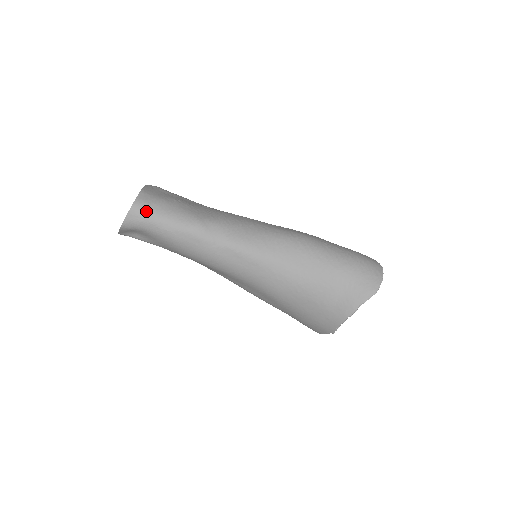
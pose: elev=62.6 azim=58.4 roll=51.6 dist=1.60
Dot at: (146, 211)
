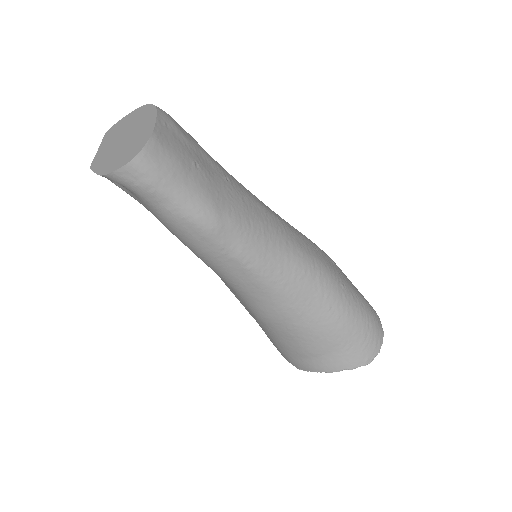
Dot at: (151, 175)
